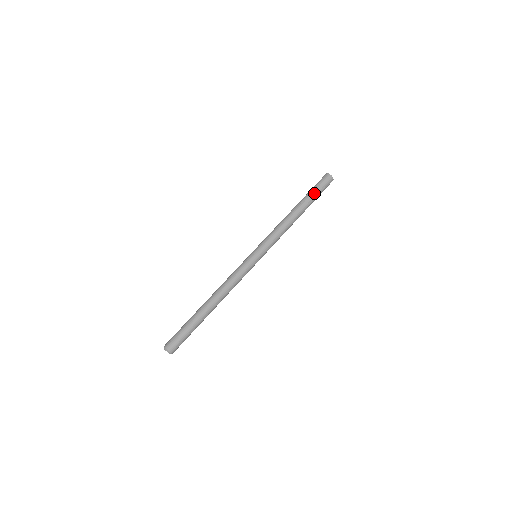
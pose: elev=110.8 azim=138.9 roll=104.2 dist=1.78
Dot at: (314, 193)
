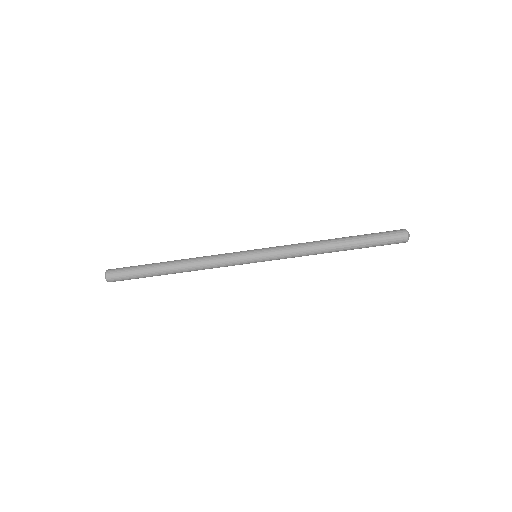
Dot at: (371, 243)
